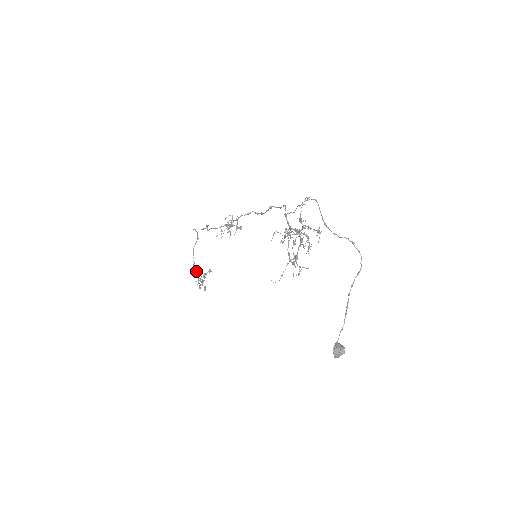
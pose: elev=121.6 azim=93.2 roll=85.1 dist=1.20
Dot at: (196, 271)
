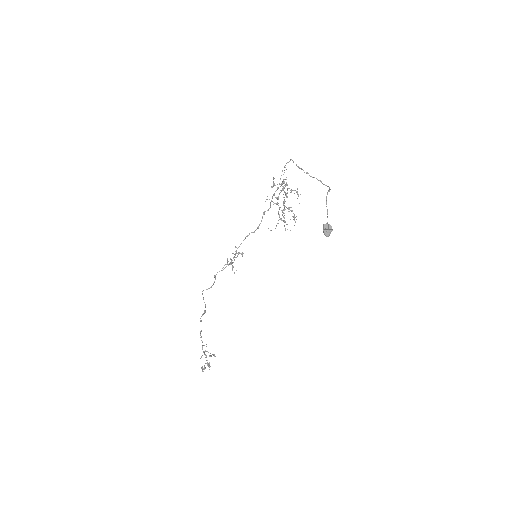
Dot at: occluded
